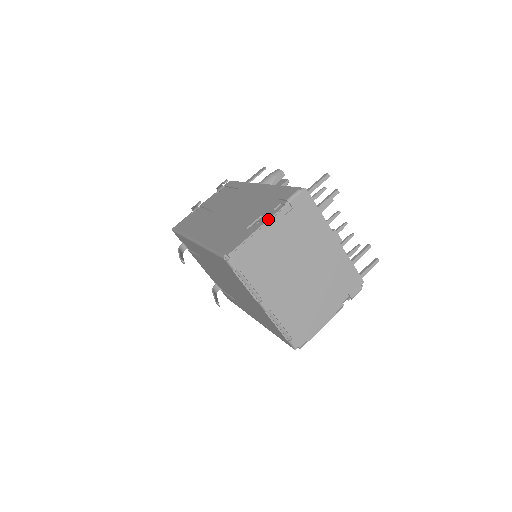
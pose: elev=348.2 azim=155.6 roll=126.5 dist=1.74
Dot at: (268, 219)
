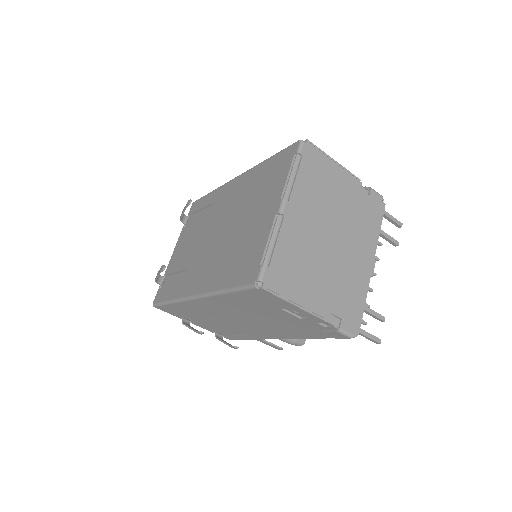
Dot at: (350, 172)
